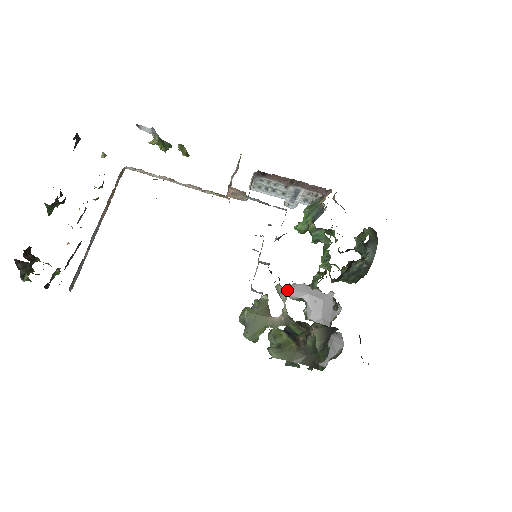
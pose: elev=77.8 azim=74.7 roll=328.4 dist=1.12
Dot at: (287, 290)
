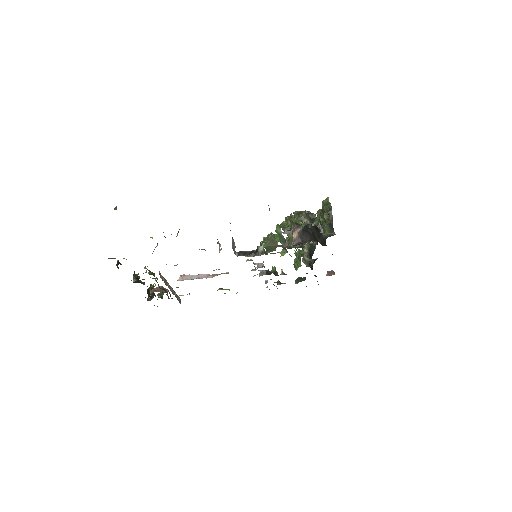
Dot at: occluded
